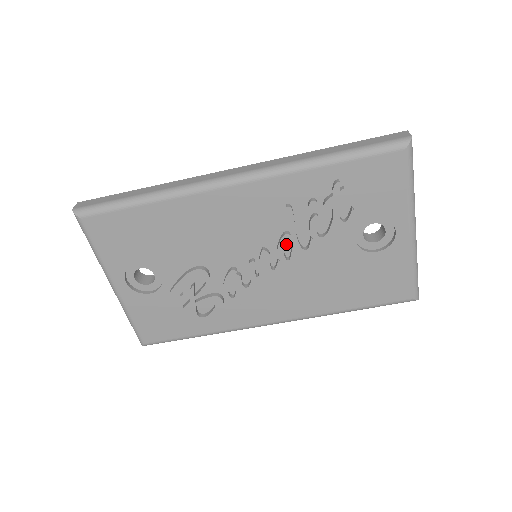
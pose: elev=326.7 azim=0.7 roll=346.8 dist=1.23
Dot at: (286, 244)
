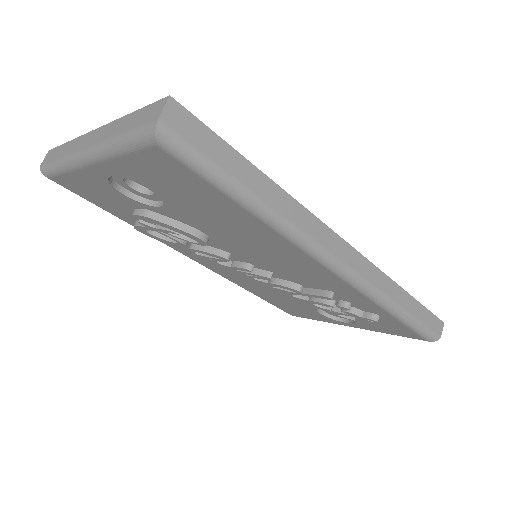
Dot at: (289, 289)
